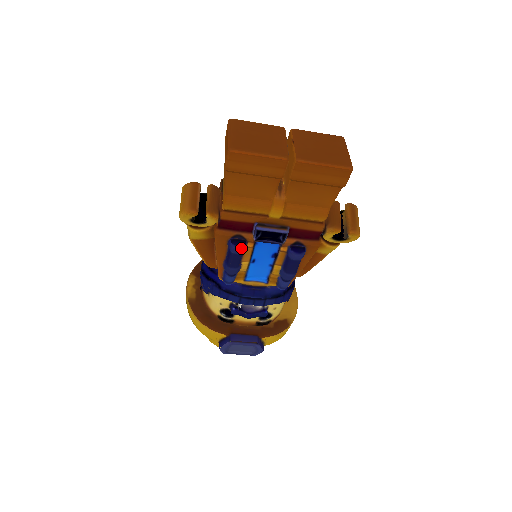
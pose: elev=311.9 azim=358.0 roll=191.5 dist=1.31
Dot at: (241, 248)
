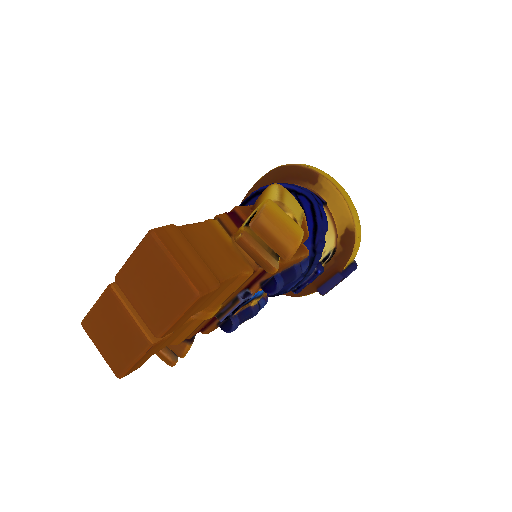
Dot at: (233, 329)
